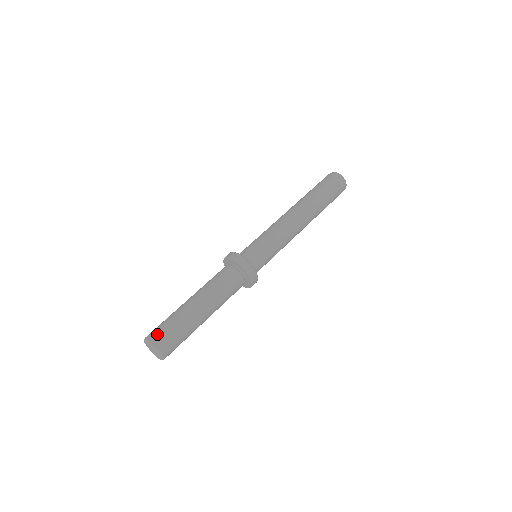
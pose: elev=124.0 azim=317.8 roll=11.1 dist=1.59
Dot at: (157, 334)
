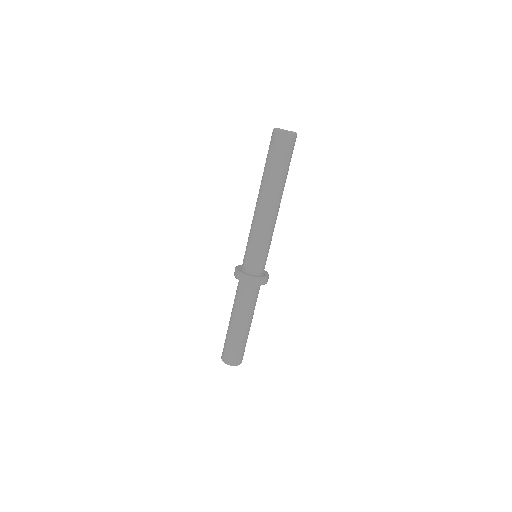
Dot at: (225, 355)
